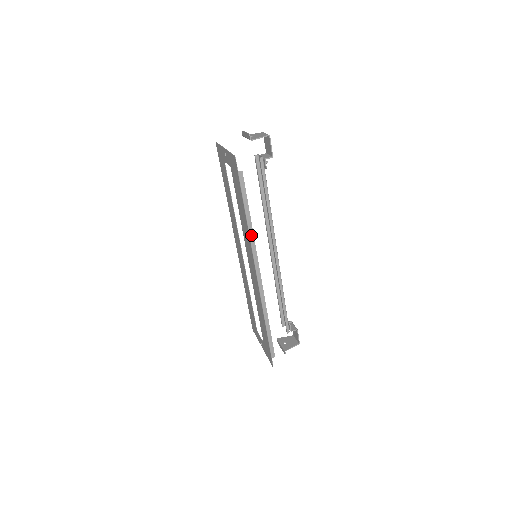
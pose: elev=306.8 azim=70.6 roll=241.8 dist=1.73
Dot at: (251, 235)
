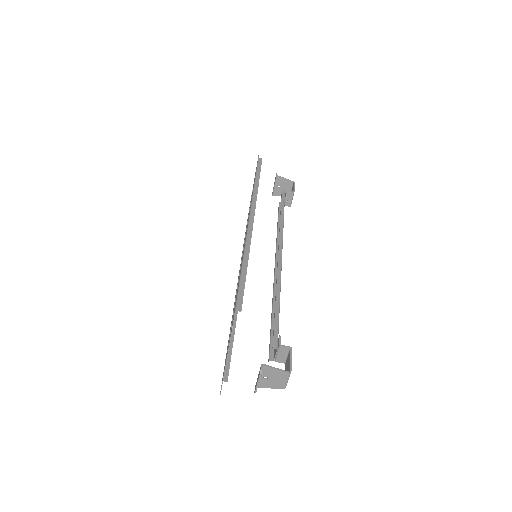
Dot at: (234, 320)
